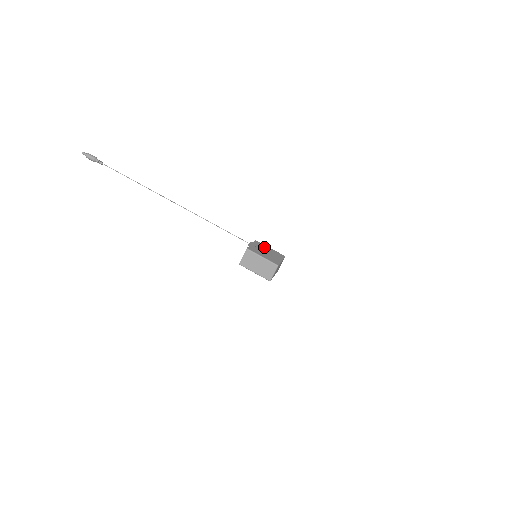
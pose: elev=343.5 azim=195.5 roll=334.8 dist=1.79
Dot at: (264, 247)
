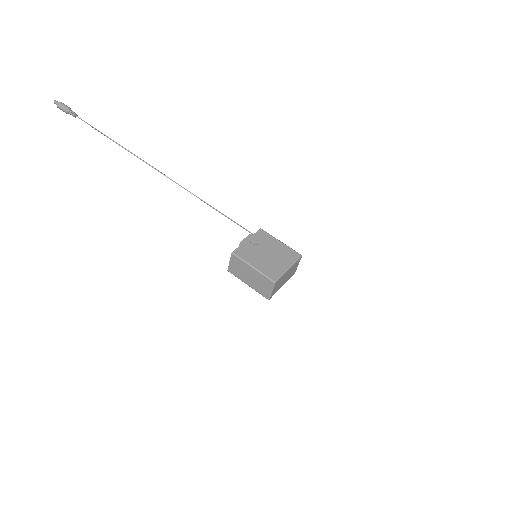
Dot at: (269, 242)
